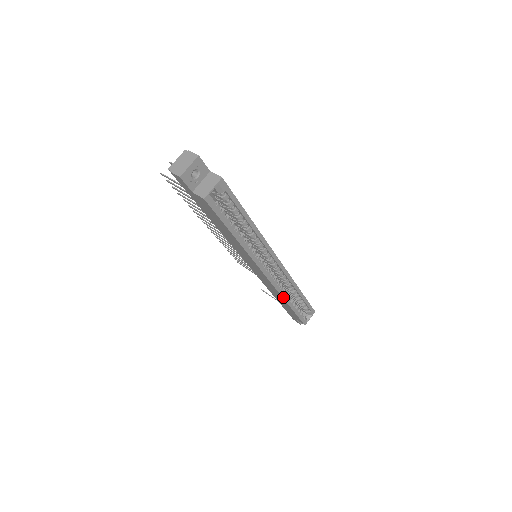
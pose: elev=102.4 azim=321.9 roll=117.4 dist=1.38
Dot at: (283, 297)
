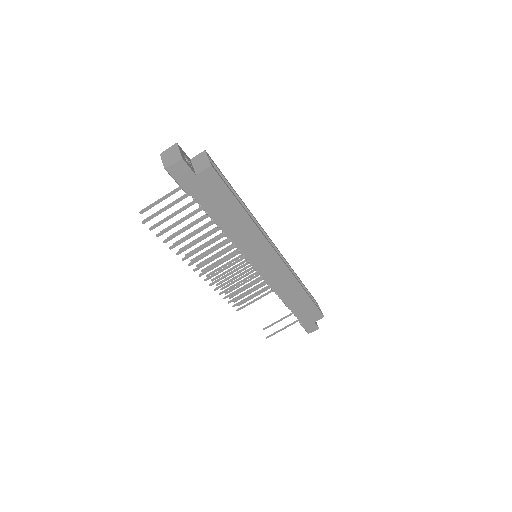
Dot at: (298, 282)
